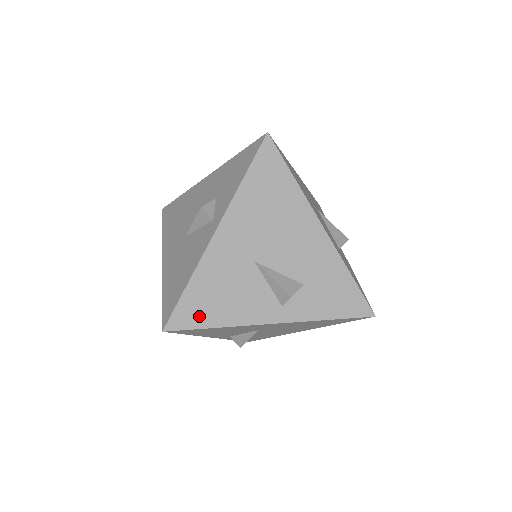
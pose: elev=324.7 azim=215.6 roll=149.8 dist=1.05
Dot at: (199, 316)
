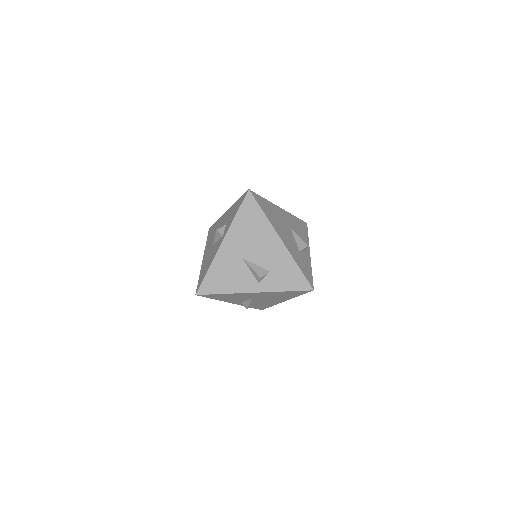
Dot at: (214, 287)
